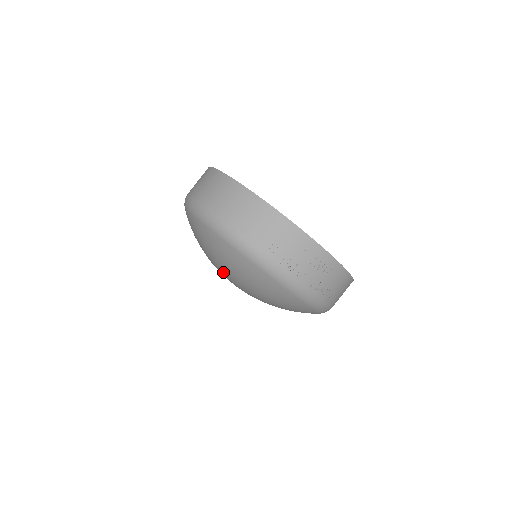
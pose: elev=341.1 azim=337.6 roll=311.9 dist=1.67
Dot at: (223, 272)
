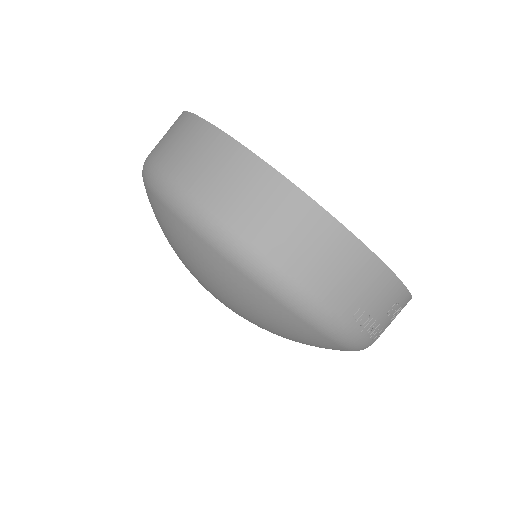
Dot at: (230, 308)
